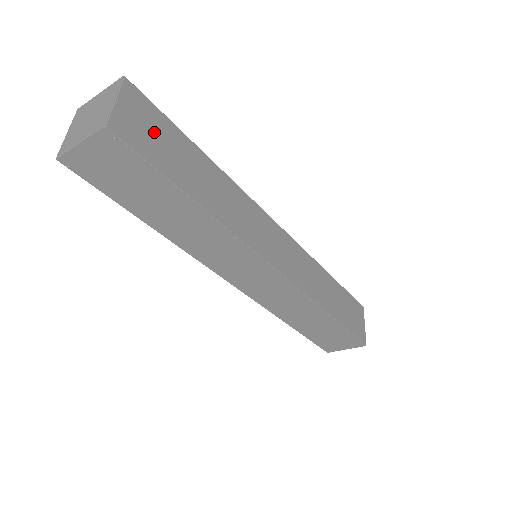
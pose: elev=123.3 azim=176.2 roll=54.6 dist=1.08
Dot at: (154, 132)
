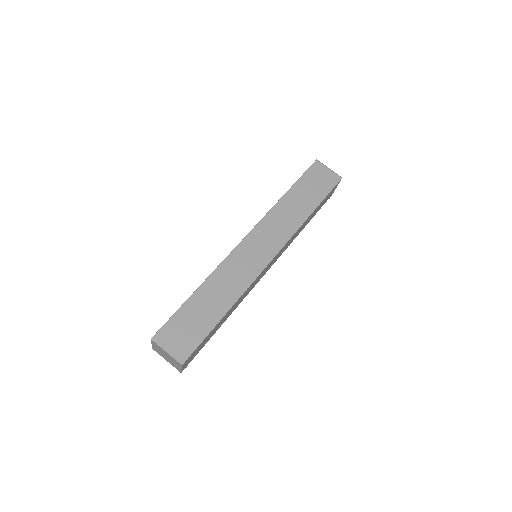
Dot at: (183, 330)
